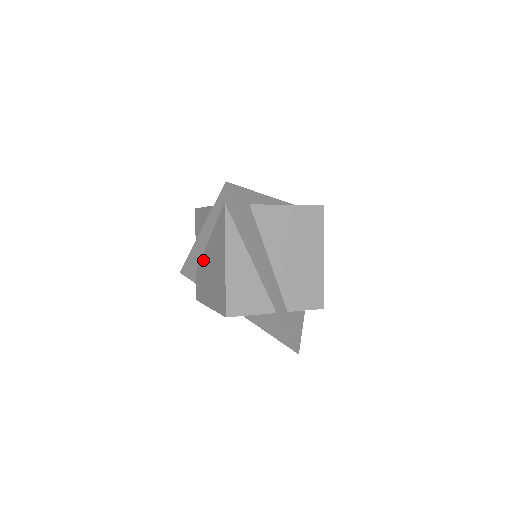
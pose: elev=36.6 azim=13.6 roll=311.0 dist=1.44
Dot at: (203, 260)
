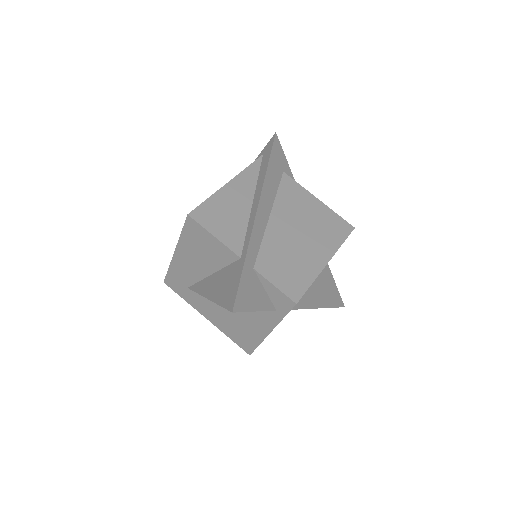
Dot at: occluded
